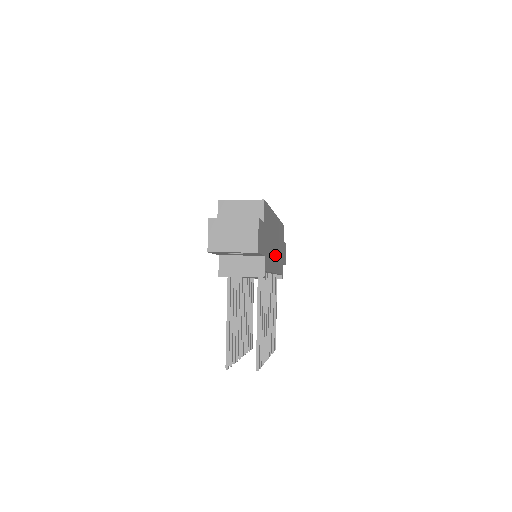
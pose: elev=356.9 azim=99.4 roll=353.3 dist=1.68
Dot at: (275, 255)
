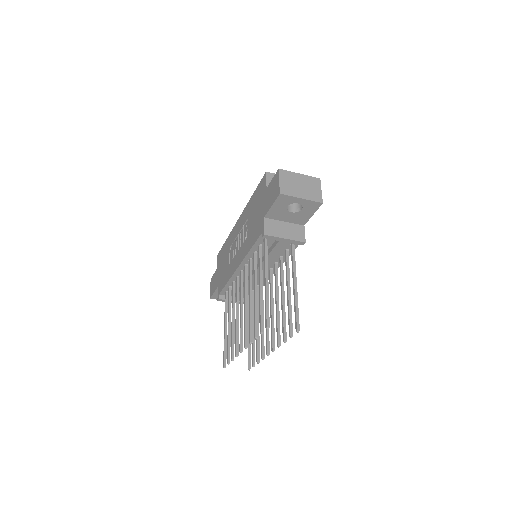
Dot at: occluded
